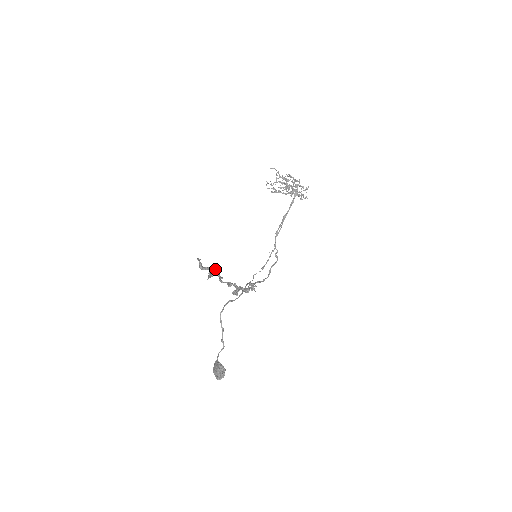
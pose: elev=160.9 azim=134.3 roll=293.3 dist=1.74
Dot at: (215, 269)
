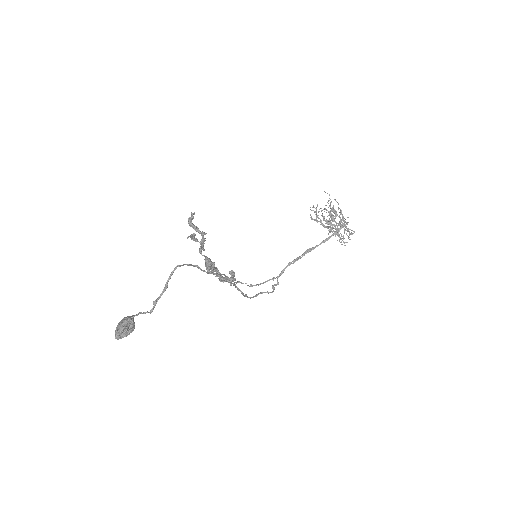
Dot at: (203, 234)
